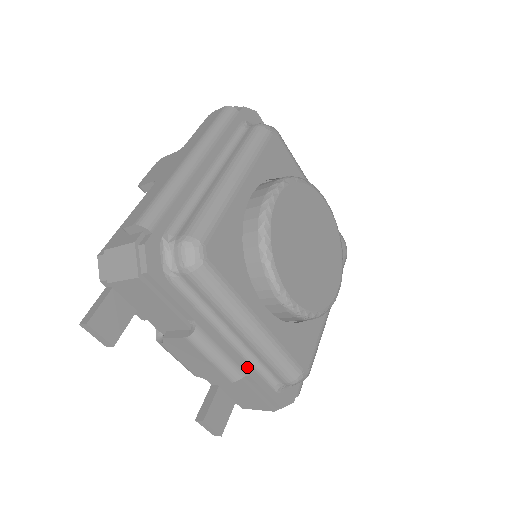
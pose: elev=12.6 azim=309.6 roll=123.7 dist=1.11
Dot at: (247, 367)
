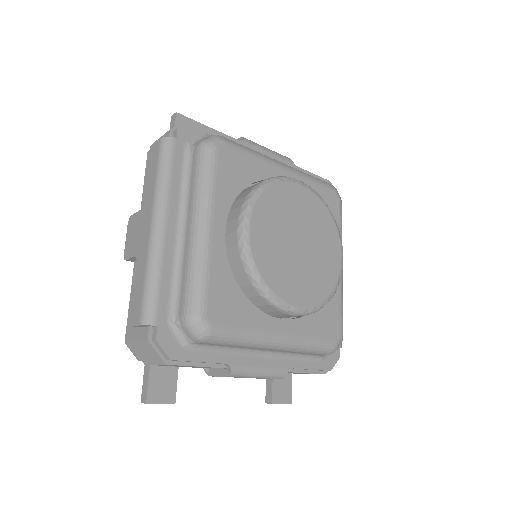
Dot at: (288, 363)
